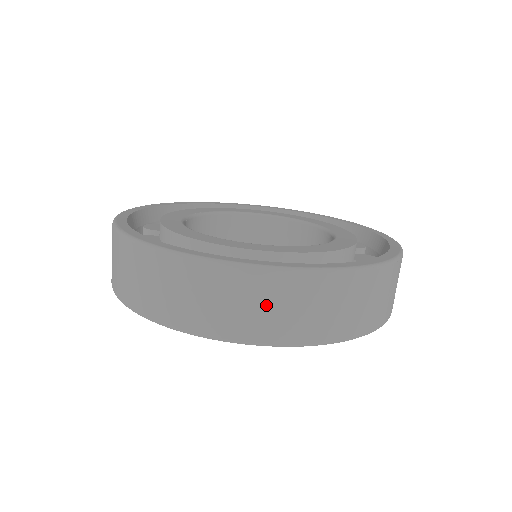
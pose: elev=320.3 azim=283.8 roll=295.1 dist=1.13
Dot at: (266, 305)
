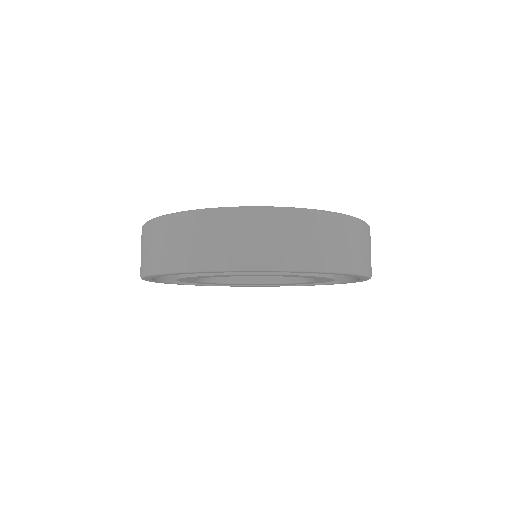
Dot at: (333, 239)
